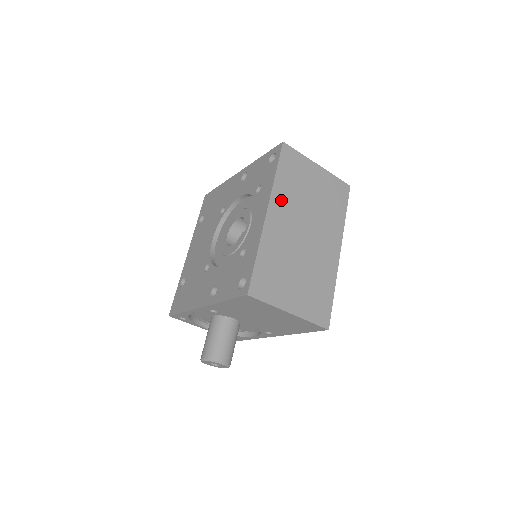
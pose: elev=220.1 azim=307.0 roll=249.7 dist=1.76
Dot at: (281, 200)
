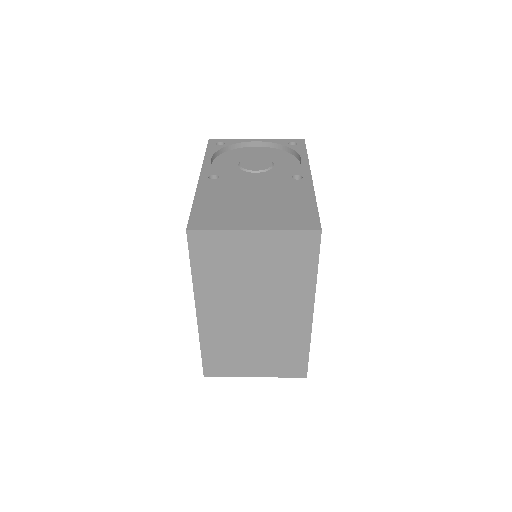
Dot at: (210, 295)
